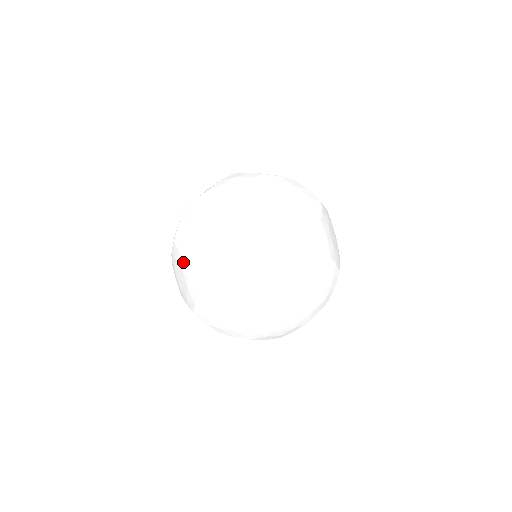
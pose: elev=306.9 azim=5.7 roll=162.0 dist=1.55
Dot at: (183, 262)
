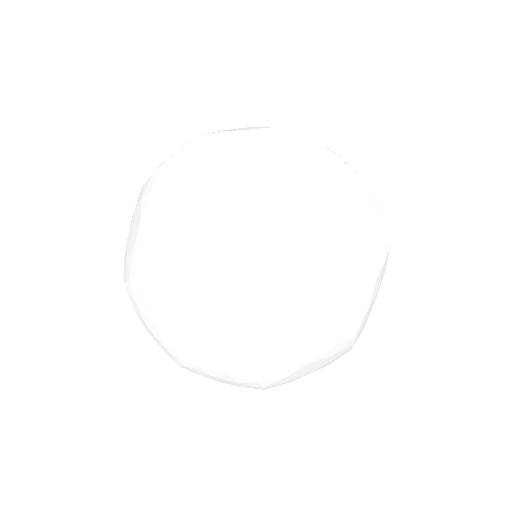
Dot at: (276, 308)
